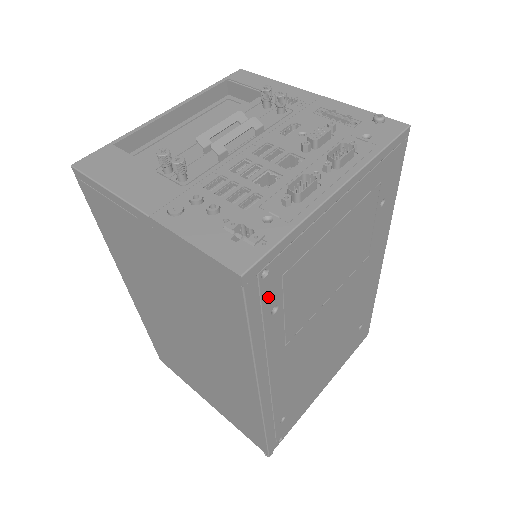
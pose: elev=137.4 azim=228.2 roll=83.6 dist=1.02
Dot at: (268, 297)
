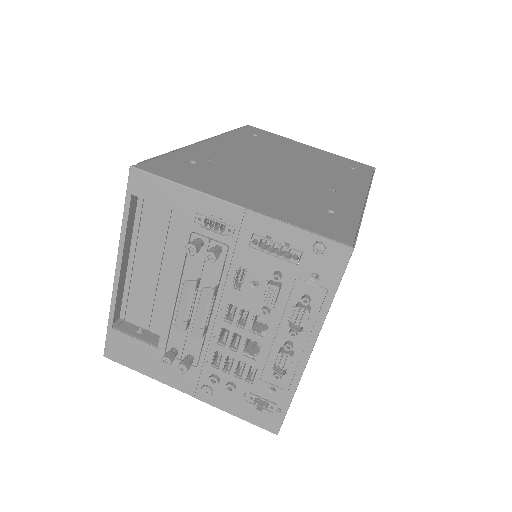
Dot at: occluded
